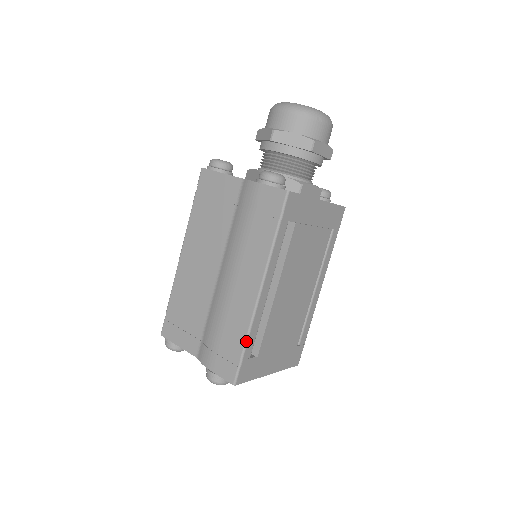
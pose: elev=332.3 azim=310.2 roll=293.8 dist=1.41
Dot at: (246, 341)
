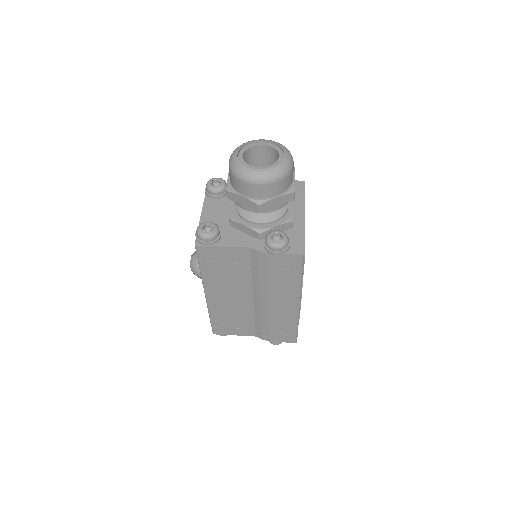
Dot at: occluded
